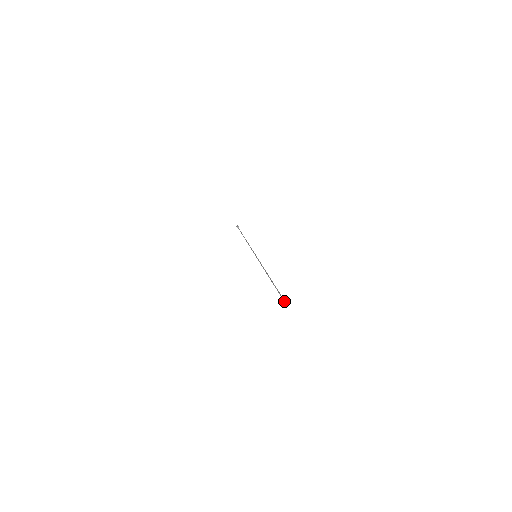
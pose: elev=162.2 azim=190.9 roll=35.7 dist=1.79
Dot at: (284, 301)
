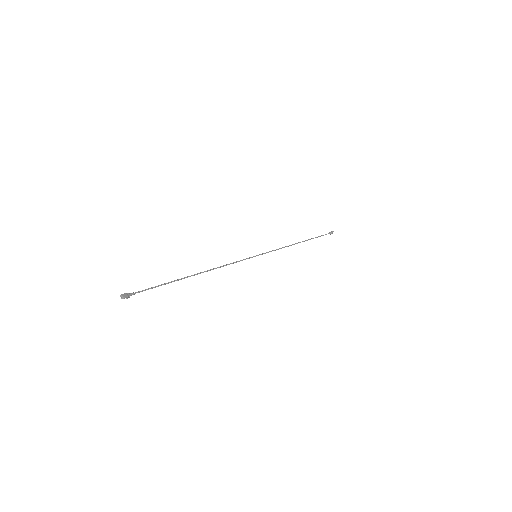
Dot at: (129, 293)
